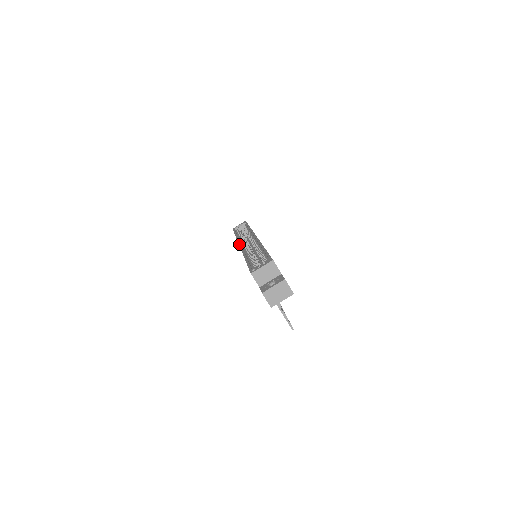
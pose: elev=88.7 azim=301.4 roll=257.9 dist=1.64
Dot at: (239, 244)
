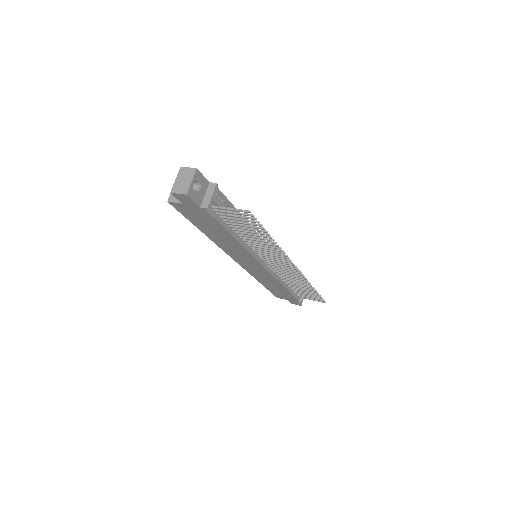
Dot at: (237, 262)
